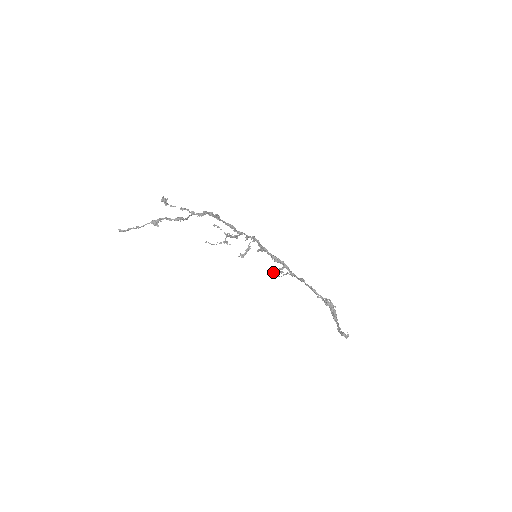
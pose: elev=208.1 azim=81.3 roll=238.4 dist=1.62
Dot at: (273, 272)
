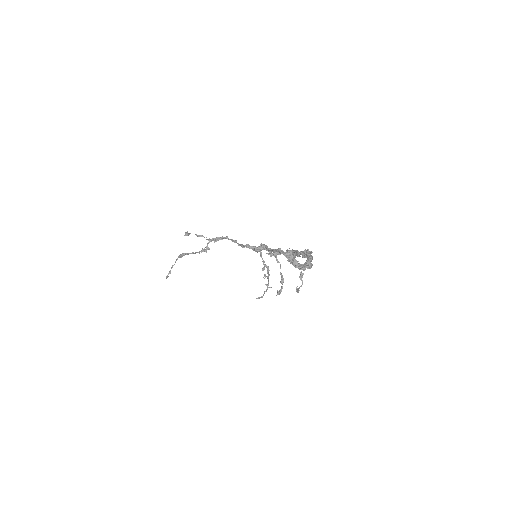
Dot at: (296, 287)
